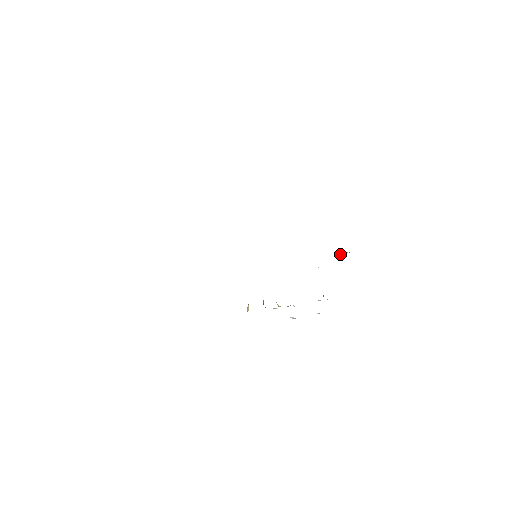
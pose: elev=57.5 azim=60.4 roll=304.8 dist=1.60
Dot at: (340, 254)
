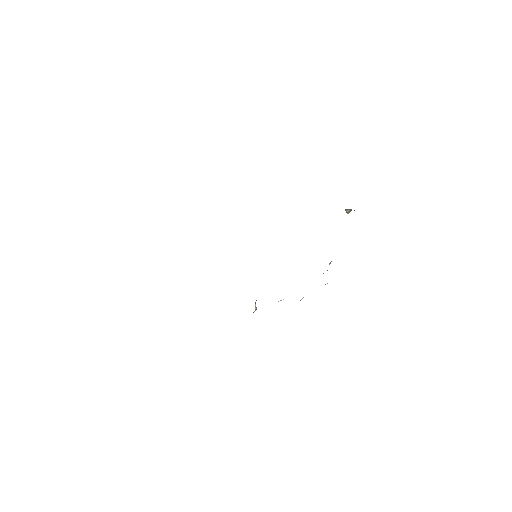
Dot at: (346, 210)
